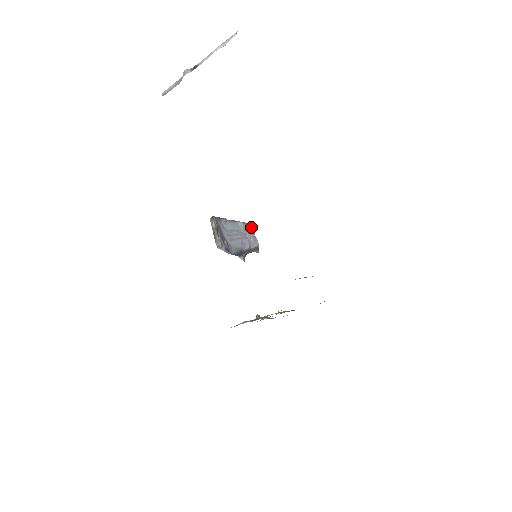
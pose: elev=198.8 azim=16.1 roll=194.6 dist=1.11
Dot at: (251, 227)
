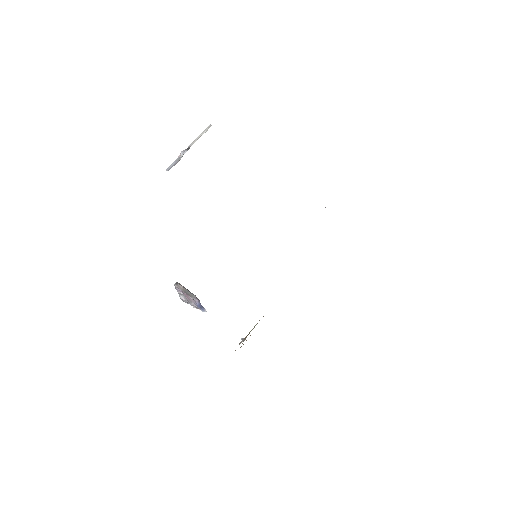
Dot at: occluded
